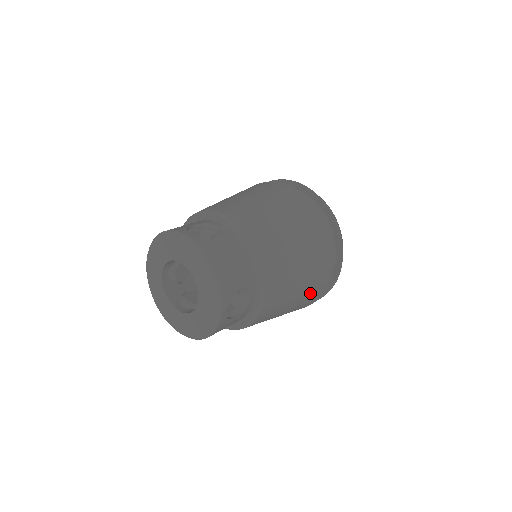
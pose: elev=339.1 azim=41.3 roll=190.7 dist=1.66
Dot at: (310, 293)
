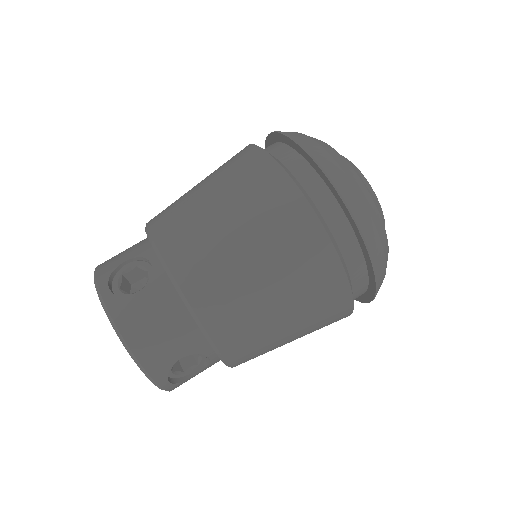
Dot at: (320, 325)
